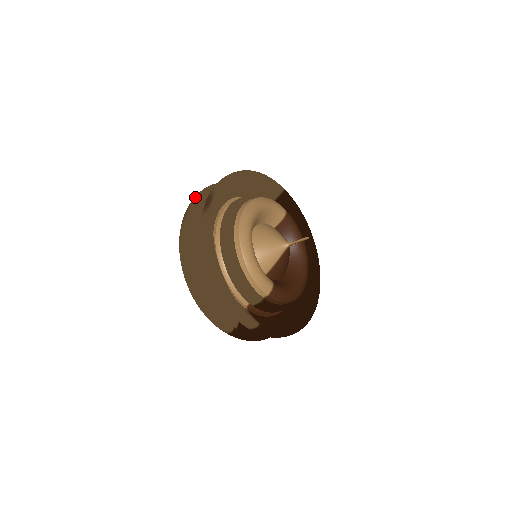
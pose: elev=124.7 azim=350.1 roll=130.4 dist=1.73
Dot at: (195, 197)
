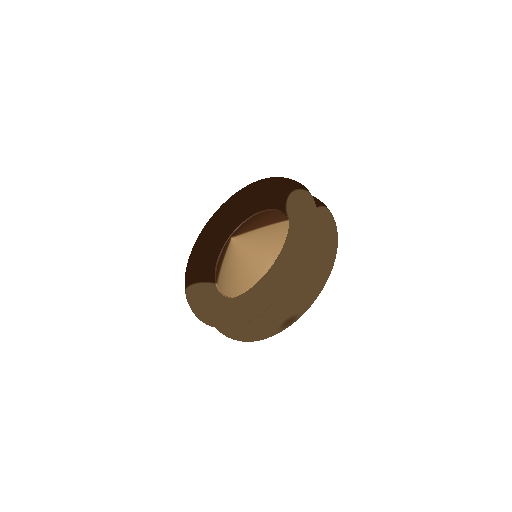
Dot at: (286, 291)
